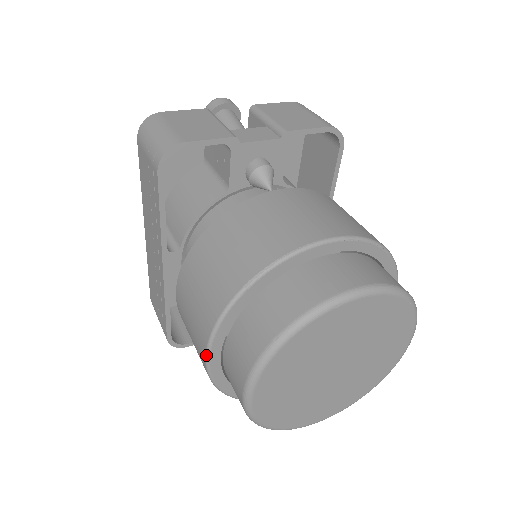
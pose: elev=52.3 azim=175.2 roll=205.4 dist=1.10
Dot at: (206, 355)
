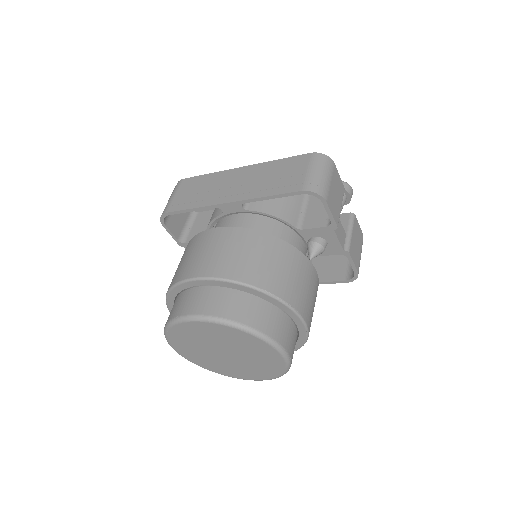
Dot at: (202, 278)
